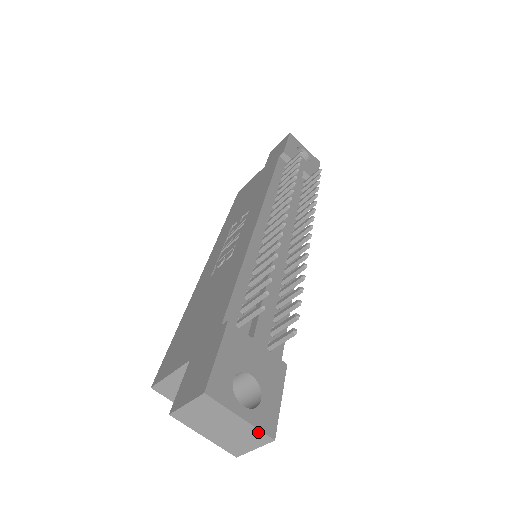
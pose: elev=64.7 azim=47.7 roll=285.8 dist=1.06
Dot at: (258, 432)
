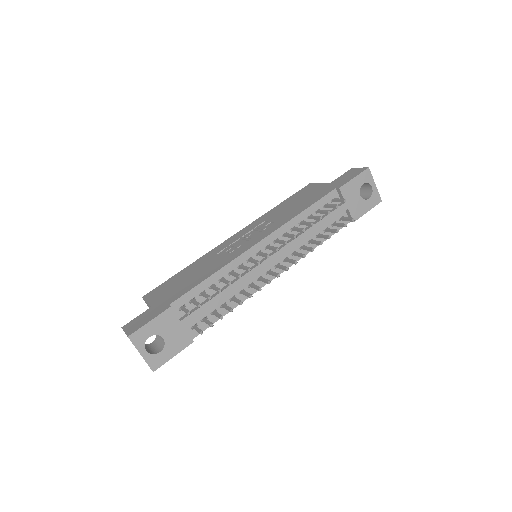
Dot at: occluded
